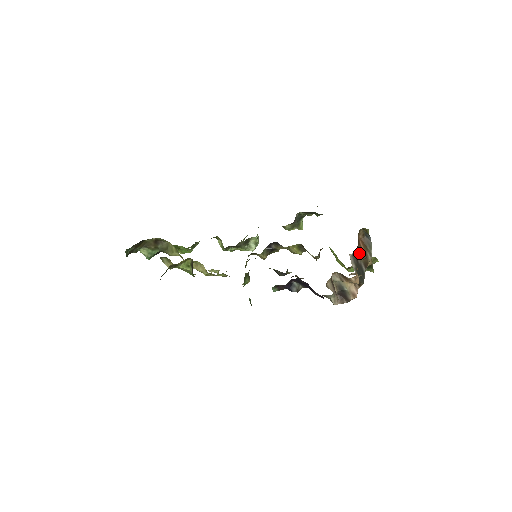
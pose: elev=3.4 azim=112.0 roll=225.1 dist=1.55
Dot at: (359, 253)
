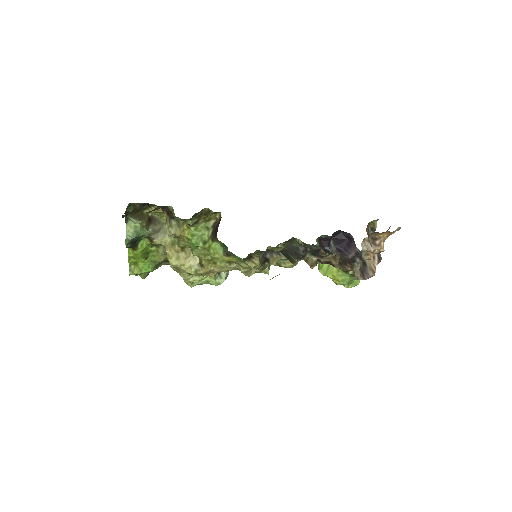
Dot at: occluded
